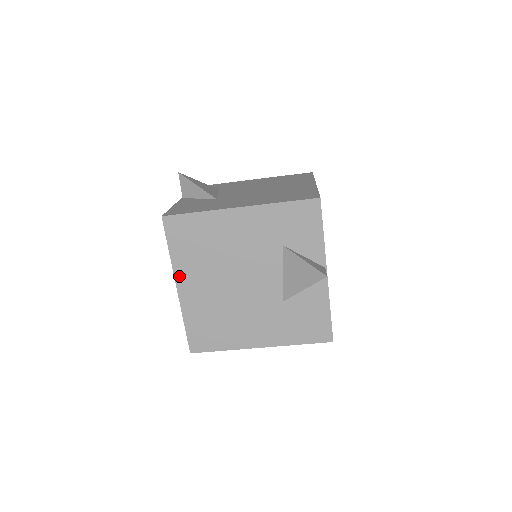
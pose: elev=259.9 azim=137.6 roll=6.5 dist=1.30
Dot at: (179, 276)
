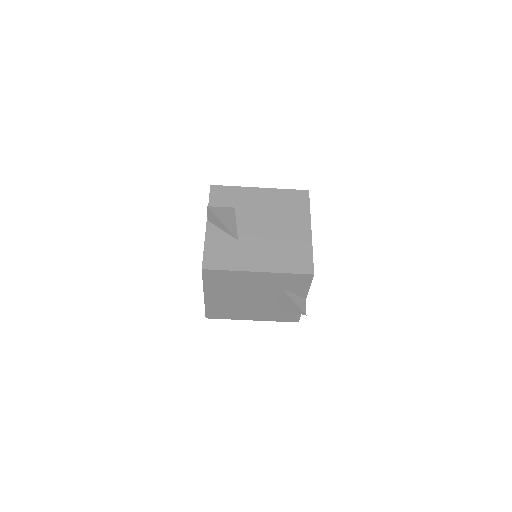
Dot at: (207, 292)
